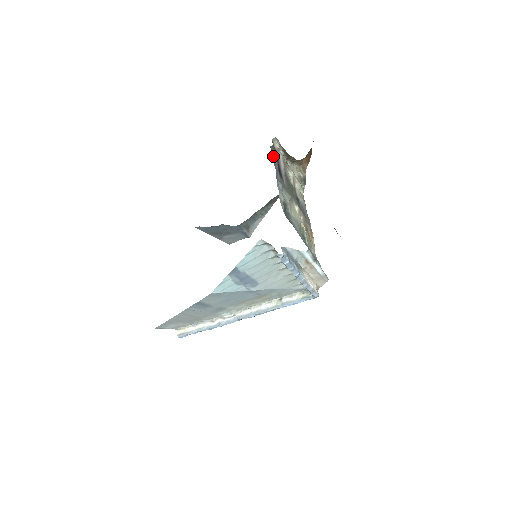
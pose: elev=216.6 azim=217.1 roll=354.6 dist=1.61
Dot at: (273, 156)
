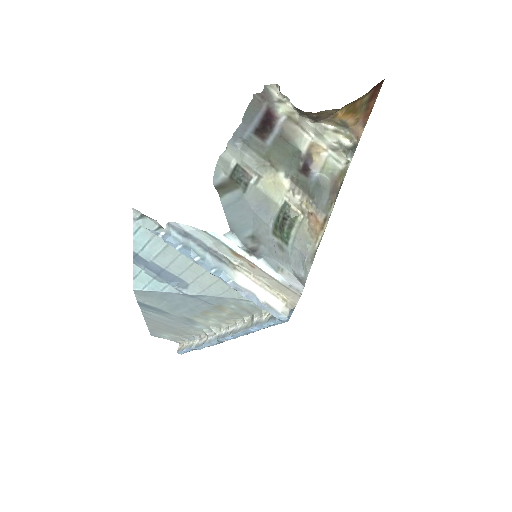
Dot at: (255, 107)
